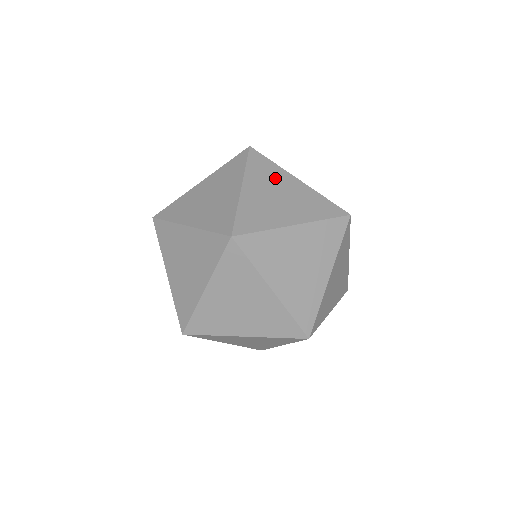
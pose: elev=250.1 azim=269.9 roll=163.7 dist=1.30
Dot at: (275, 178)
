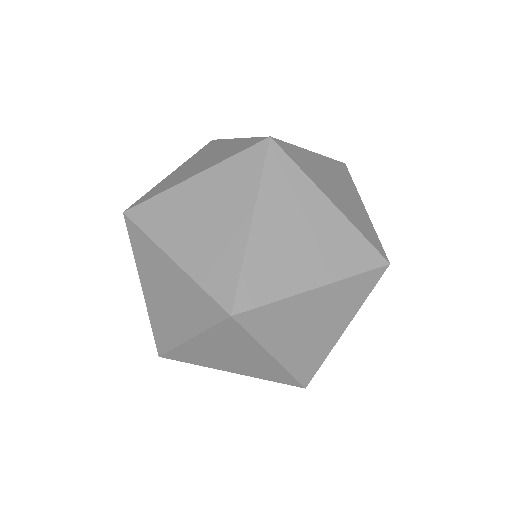
Dot at: (300, 202)
